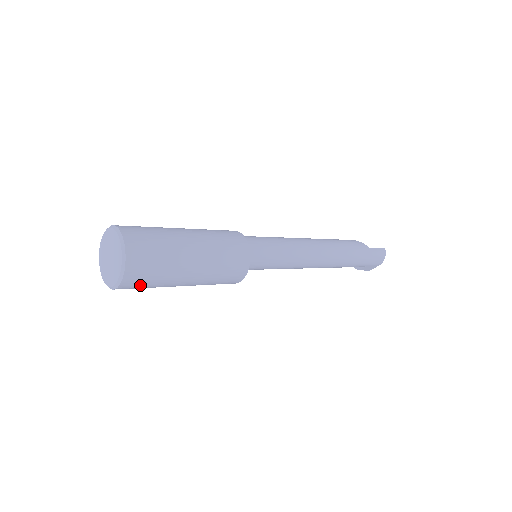
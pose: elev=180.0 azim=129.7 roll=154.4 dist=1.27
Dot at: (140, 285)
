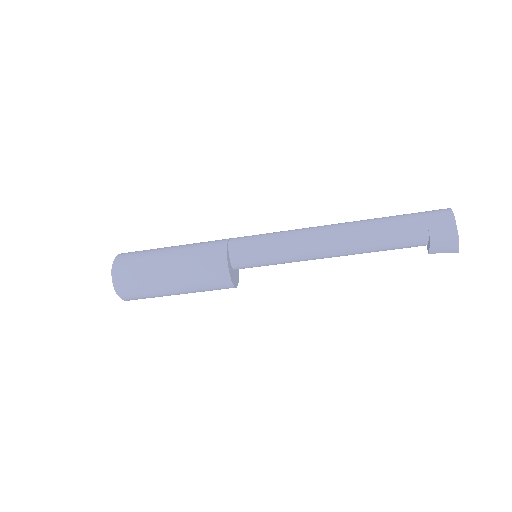
Dot at: (129, 273)
